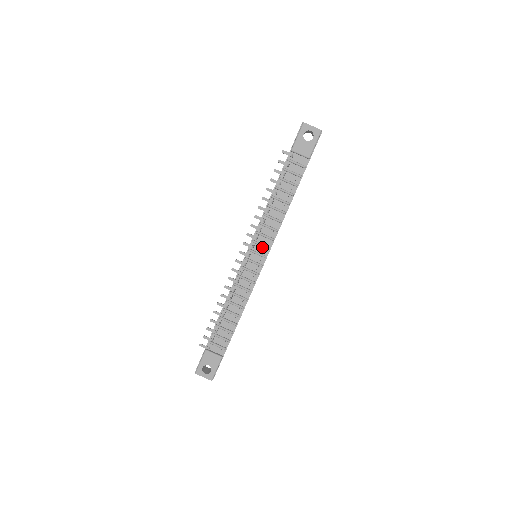
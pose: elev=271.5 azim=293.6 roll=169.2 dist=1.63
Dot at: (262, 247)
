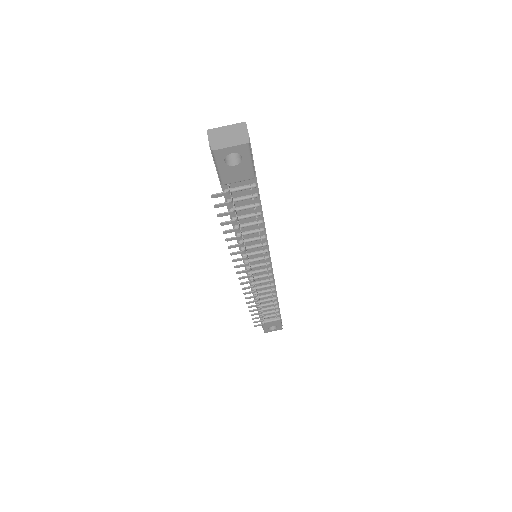
Dot at: (259, 259)
